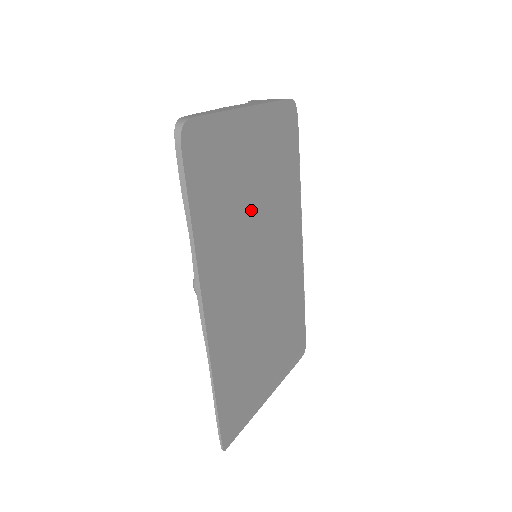
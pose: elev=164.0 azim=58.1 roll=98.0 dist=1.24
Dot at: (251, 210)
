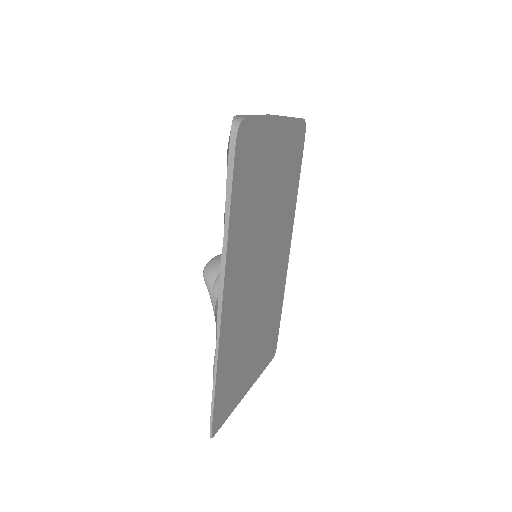
Dot at: (265, 211)
